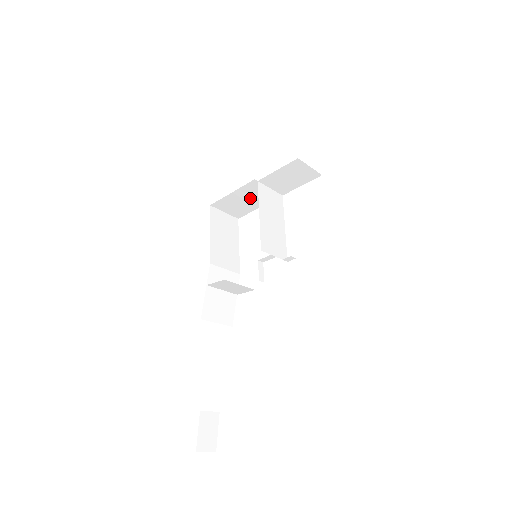
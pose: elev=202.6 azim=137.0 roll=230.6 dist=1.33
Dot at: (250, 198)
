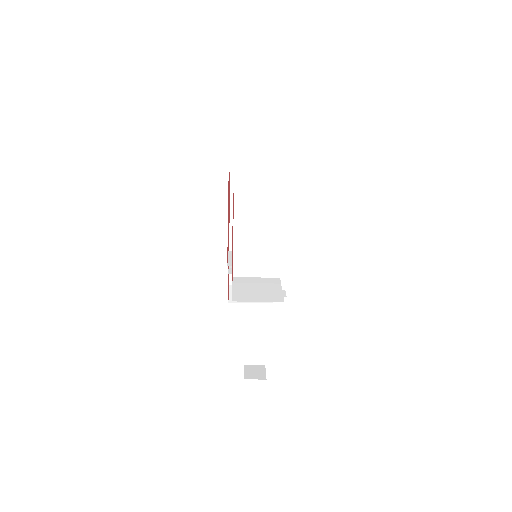
Dot at: occluded
